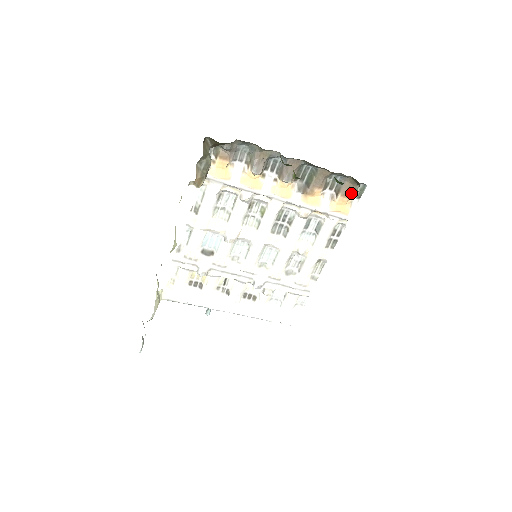
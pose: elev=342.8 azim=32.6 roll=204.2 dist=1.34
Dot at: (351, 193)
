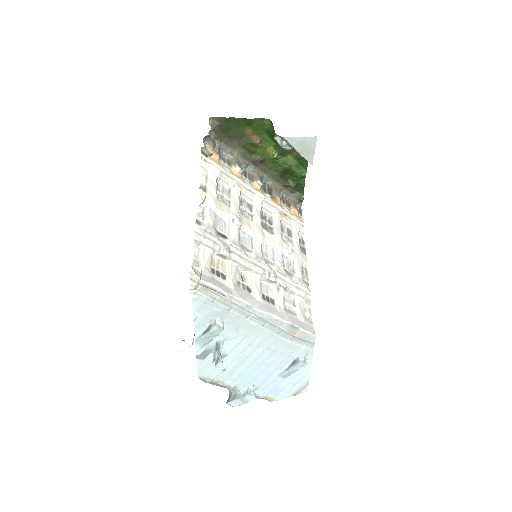
Dot at: occluded
